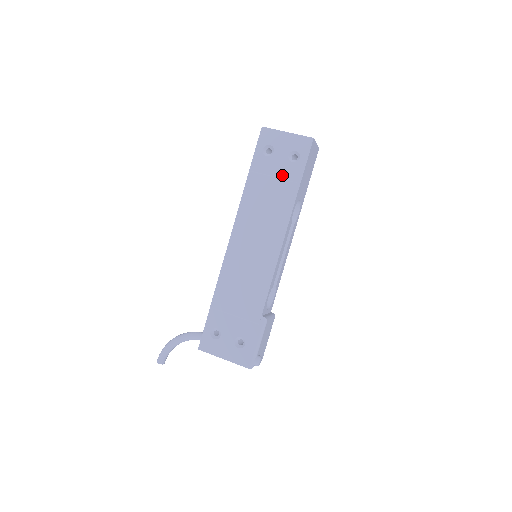
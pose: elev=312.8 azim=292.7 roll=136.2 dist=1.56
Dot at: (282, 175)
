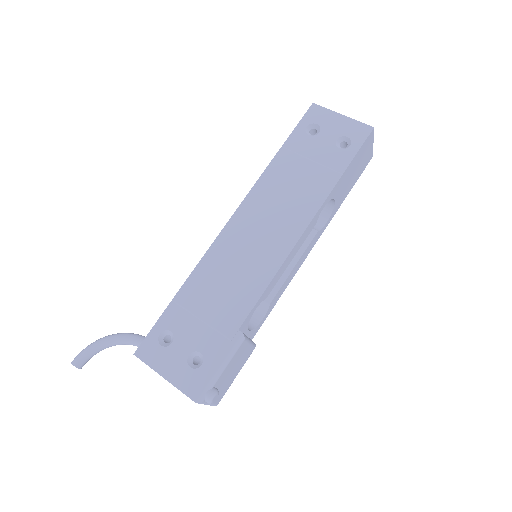
Dot at: (322, 160)
